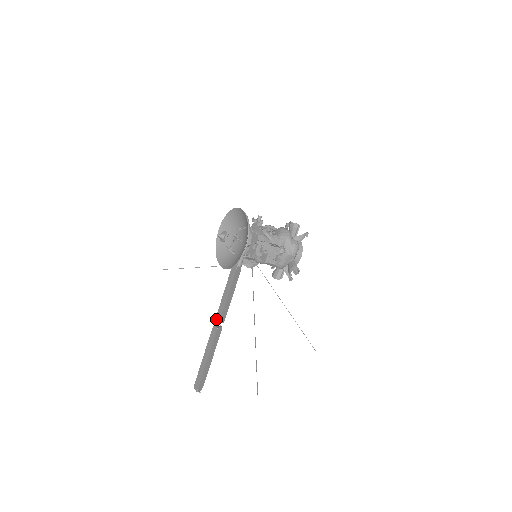
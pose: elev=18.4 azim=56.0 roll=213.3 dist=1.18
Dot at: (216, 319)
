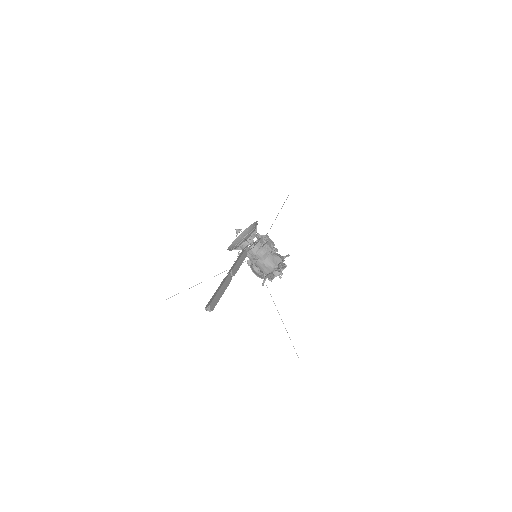
Dot at: (228, 273)
